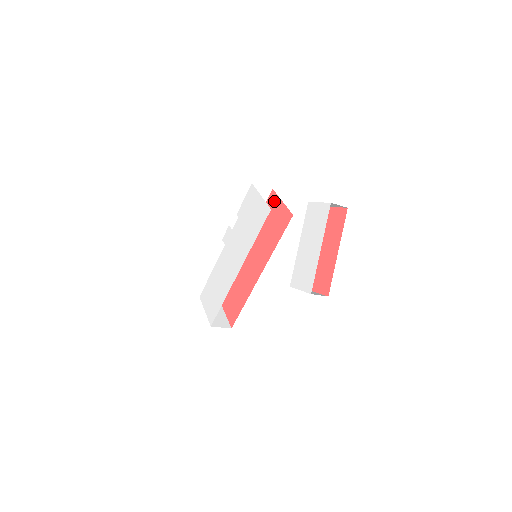
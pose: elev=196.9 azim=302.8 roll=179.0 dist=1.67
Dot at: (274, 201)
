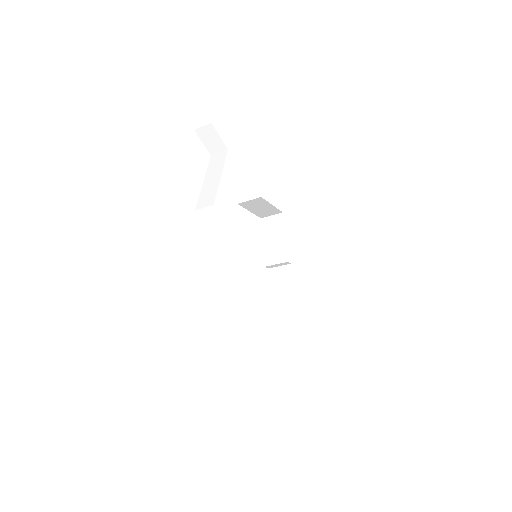
Dot at: occluded
